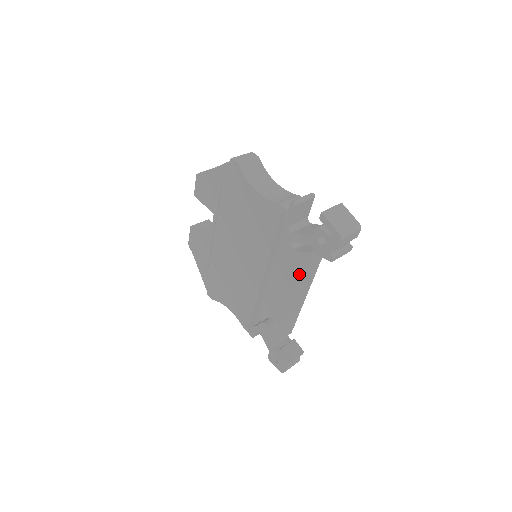
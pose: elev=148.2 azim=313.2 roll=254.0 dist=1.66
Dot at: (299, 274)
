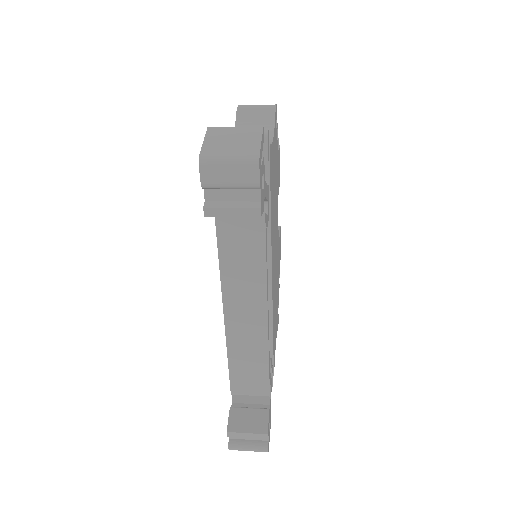
Dot at: (219, 256)
